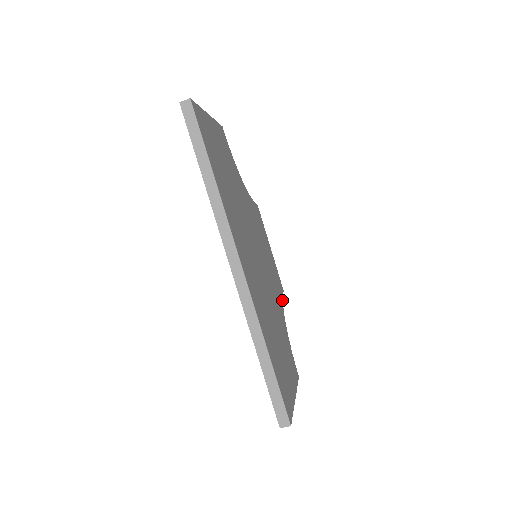
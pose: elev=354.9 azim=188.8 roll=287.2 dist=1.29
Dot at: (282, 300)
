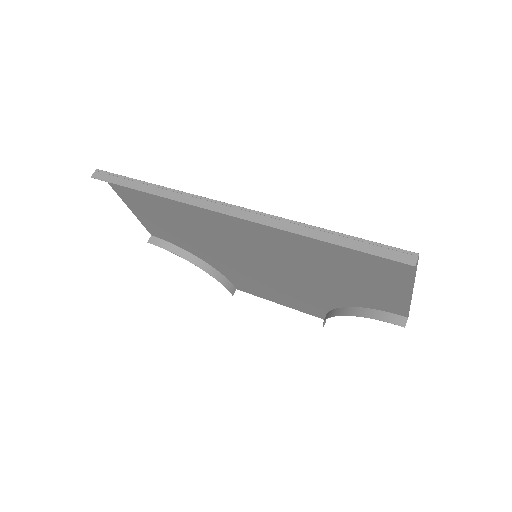
Dot at: (328, 310)
